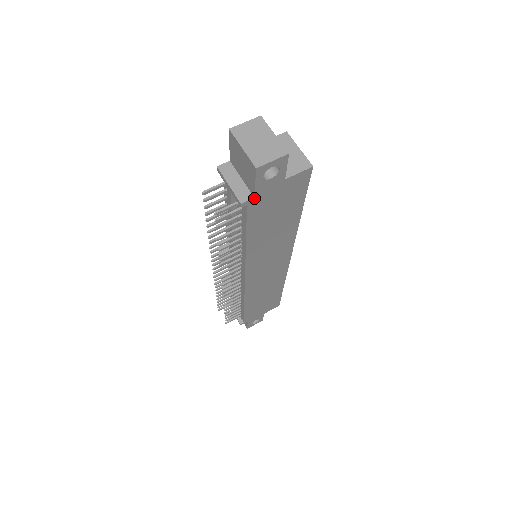
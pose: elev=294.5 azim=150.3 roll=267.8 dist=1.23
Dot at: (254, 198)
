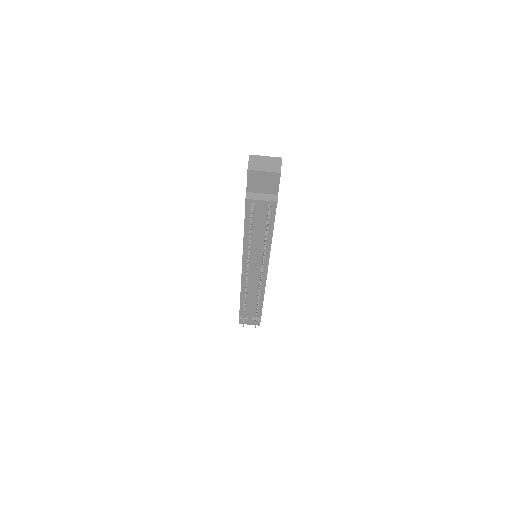
Dot at: occluded
